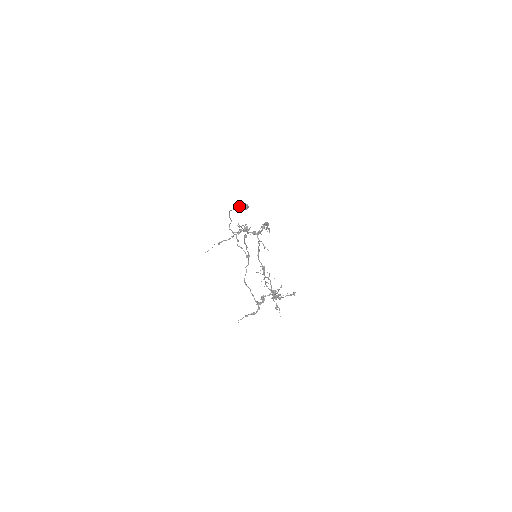
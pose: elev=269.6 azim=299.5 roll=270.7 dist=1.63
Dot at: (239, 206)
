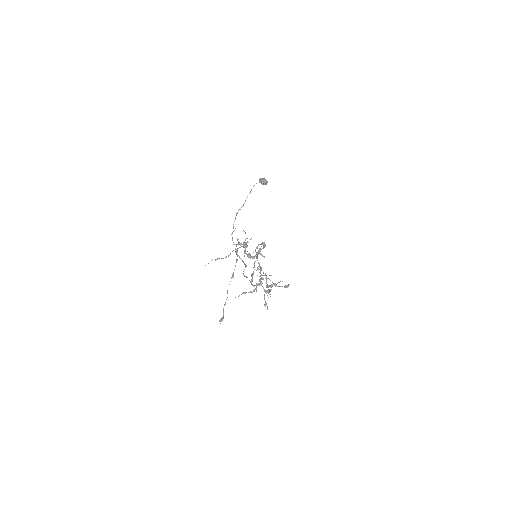
Dot at: occluded
